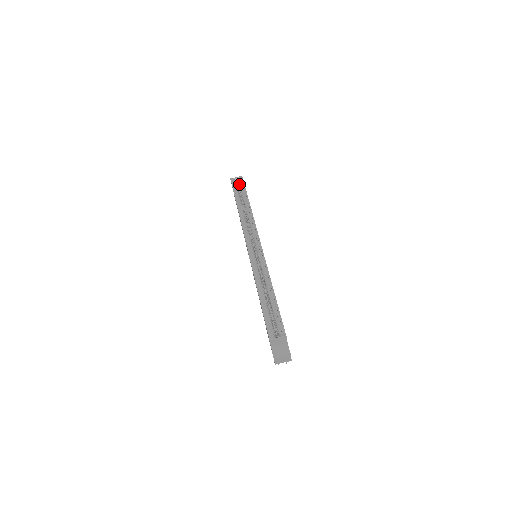
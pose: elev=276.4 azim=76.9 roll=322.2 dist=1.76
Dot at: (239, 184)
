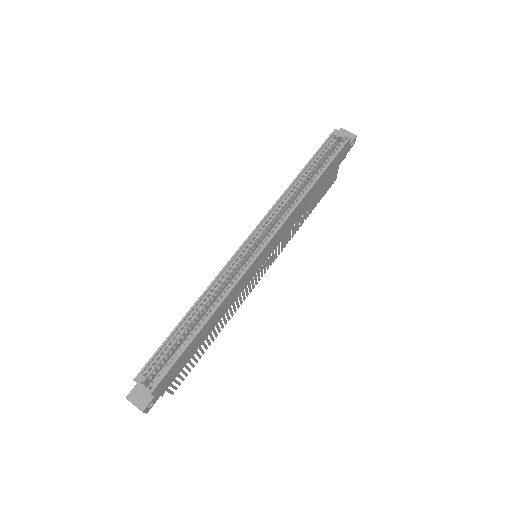
Dot at: occluded
